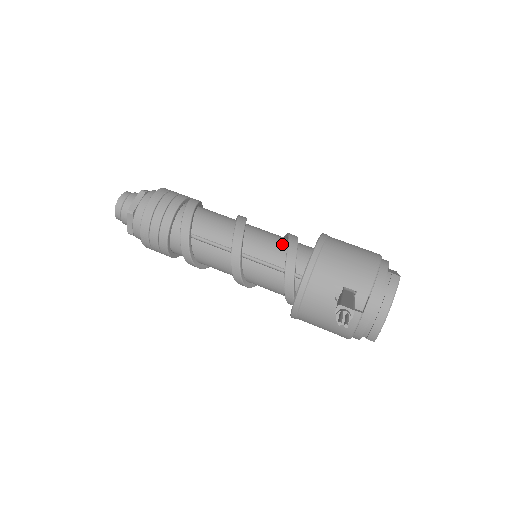
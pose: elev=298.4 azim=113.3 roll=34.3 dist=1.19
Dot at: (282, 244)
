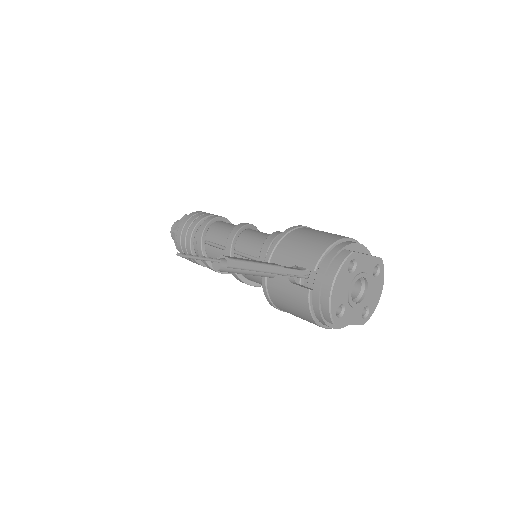
Dot at: occluded
